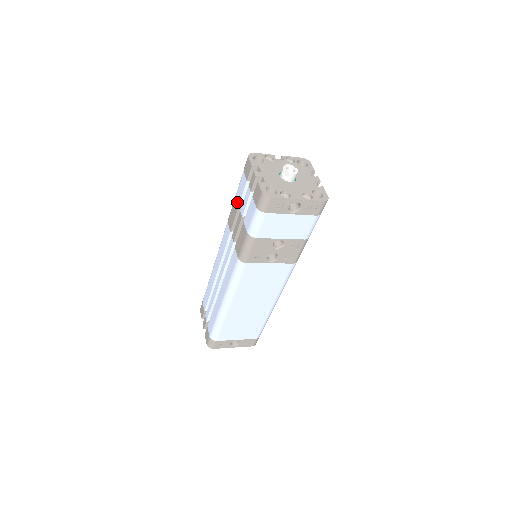
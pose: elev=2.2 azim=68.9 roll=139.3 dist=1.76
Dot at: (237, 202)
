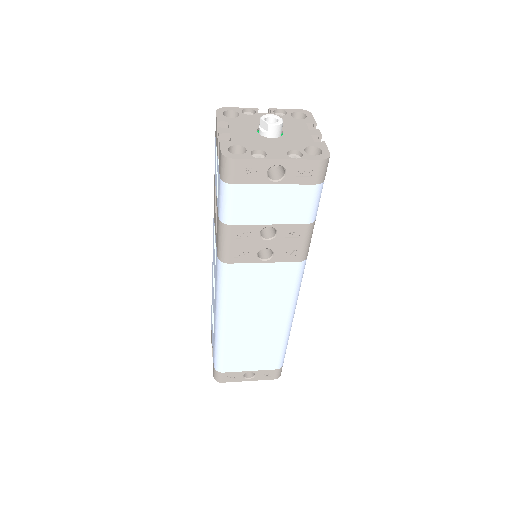
Dot at: occluded
